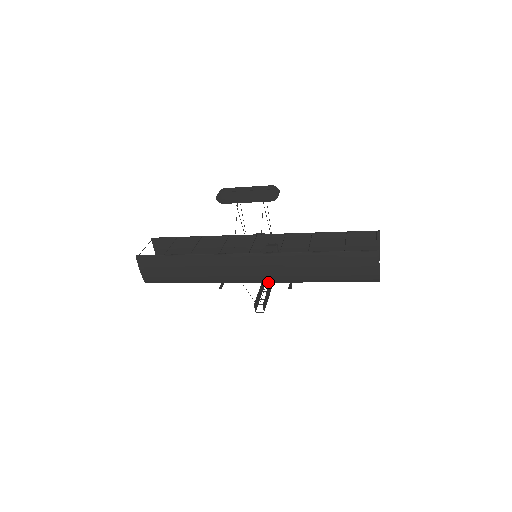
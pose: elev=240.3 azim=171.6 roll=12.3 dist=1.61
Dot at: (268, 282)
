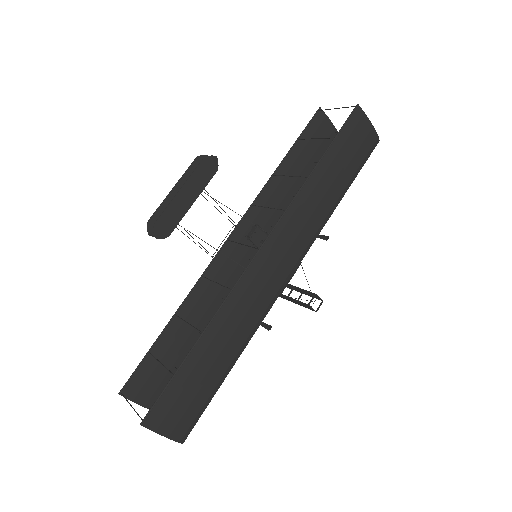
Dot at: occluded
